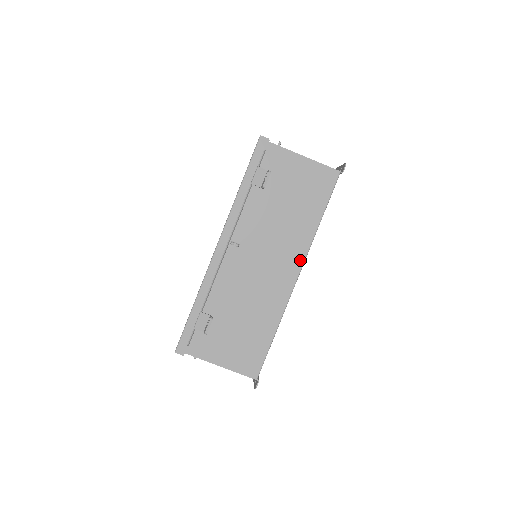
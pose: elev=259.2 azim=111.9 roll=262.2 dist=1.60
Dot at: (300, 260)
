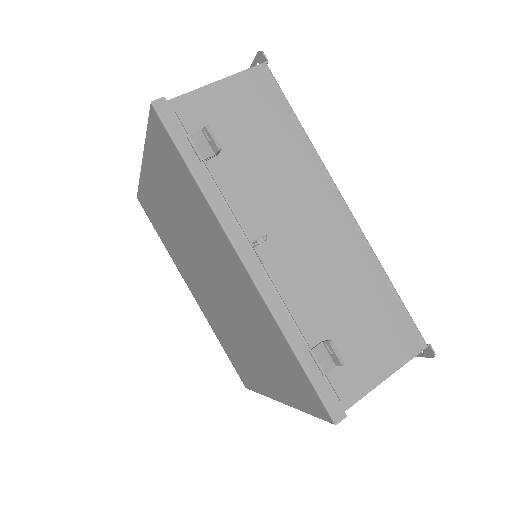
Dot at: (330, 186)
